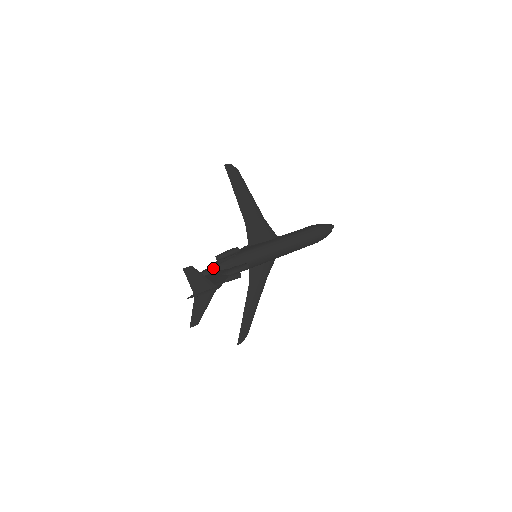
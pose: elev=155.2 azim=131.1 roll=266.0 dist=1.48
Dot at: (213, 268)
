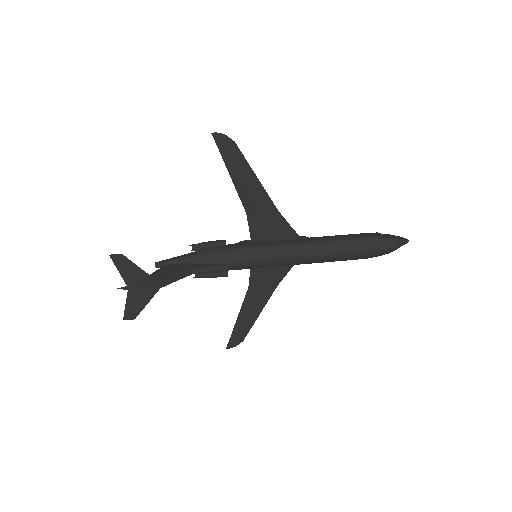
Dot at: (184, 258)
